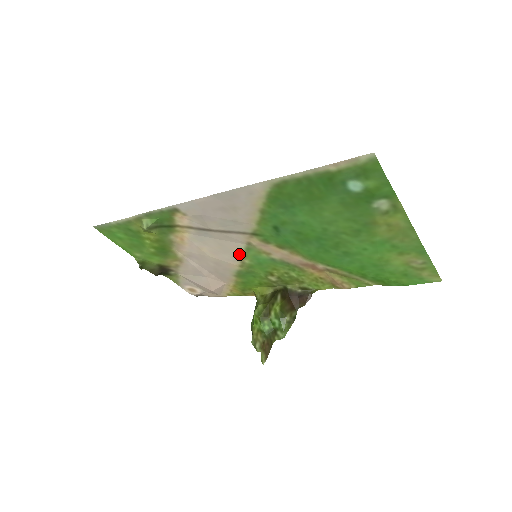
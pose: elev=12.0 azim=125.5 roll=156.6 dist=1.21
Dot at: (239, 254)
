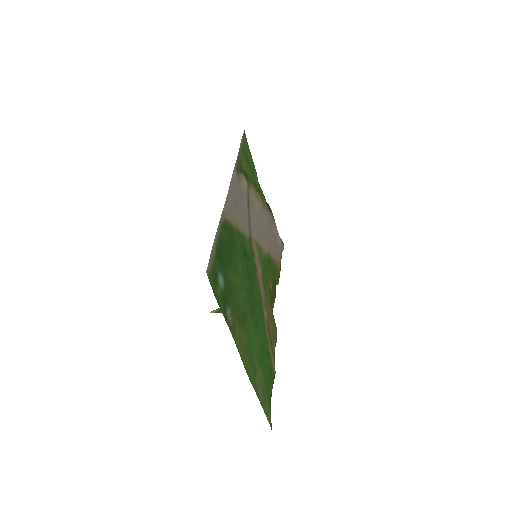
Dot at: (260, 243)
